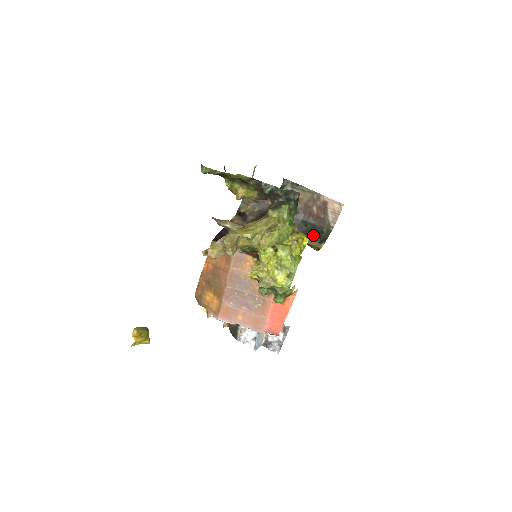
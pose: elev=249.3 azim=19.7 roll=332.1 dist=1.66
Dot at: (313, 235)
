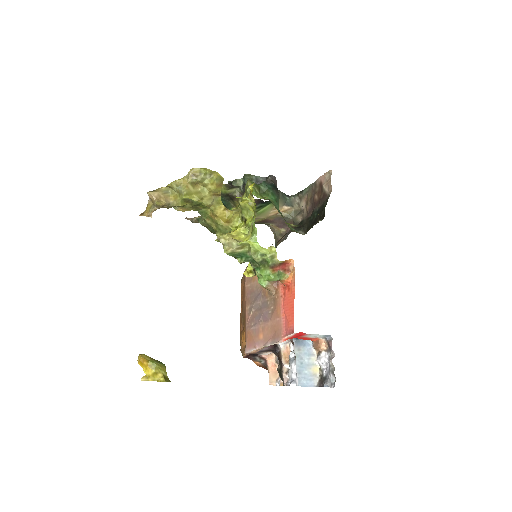
Dot at: (319, 218)
